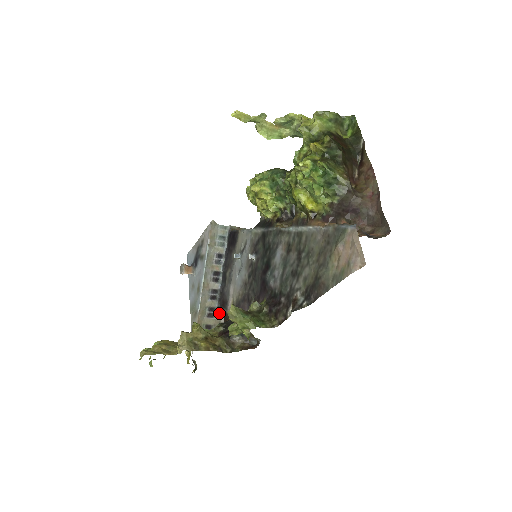
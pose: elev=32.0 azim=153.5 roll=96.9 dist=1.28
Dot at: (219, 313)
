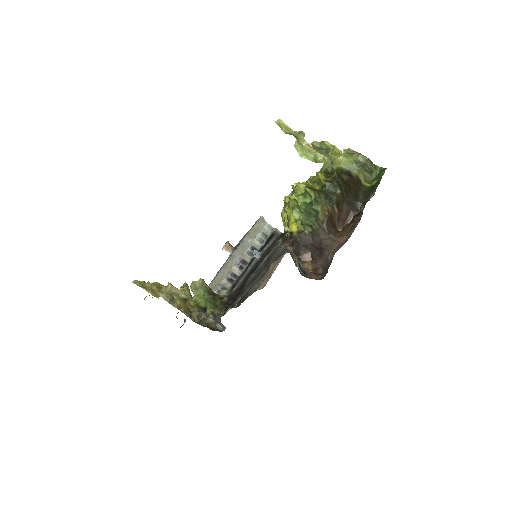
Dot at: occluded
